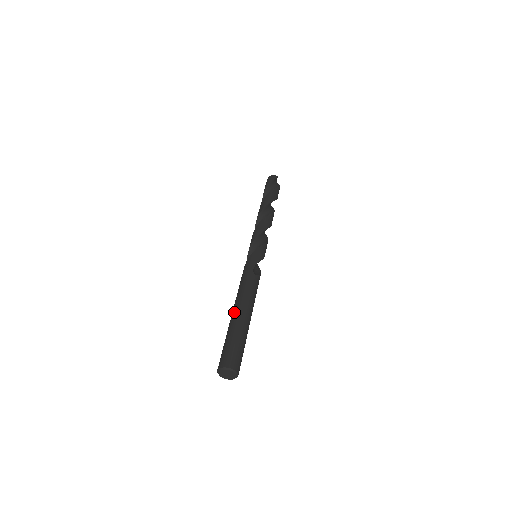
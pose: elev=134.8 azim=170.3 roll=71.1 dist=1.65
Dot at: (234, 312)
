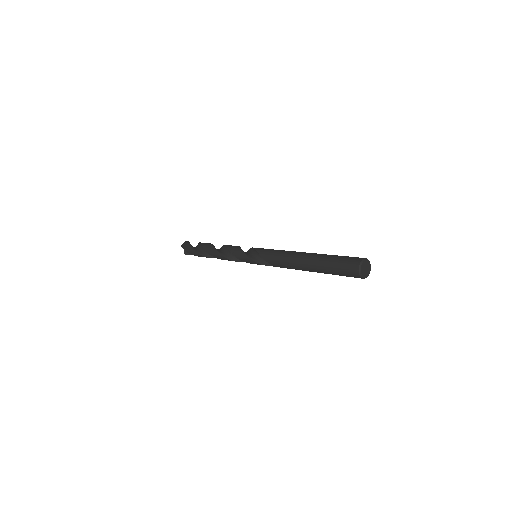
Dot at: (308, 258)
